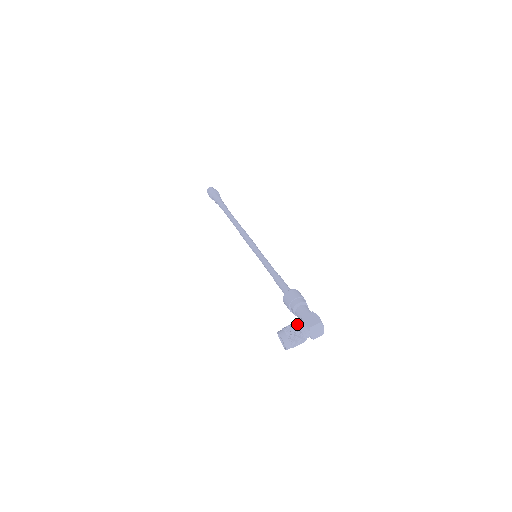
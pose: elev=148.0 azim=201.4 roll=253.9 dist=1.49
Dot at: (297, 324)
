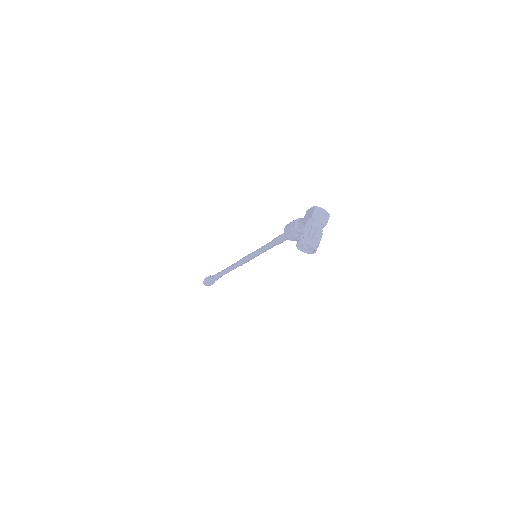
Dot at: (302, 226)
